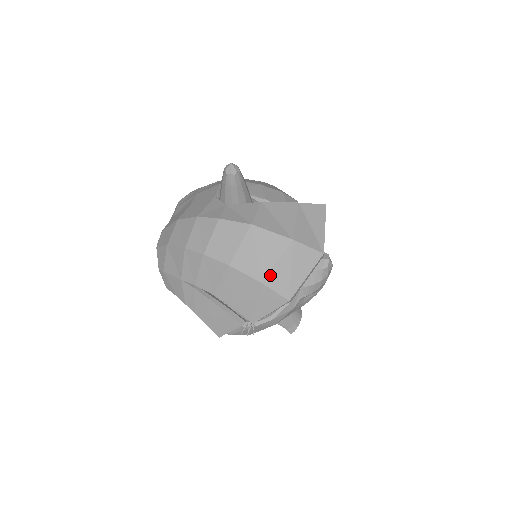
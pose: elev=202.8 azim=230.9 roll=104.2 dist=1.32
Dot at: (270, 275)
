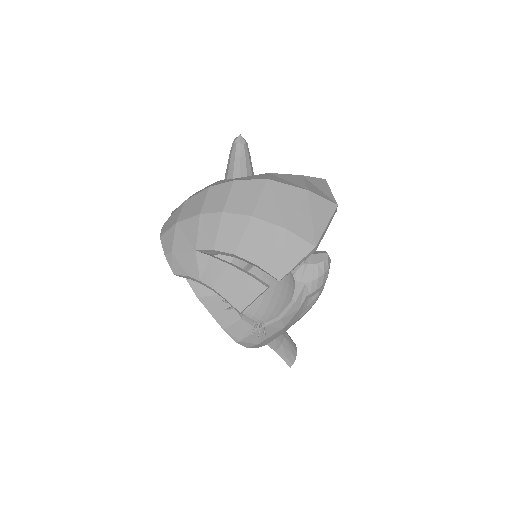
Dot at: (293, 222)
